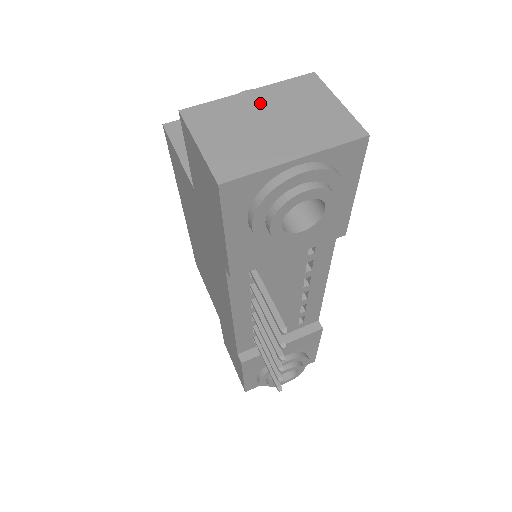
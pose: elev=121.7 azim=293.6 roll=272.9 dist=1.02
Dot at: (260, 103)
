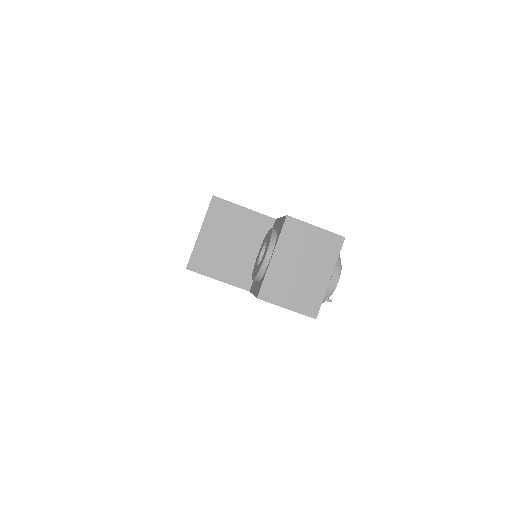
Dot at: (285, 260)
